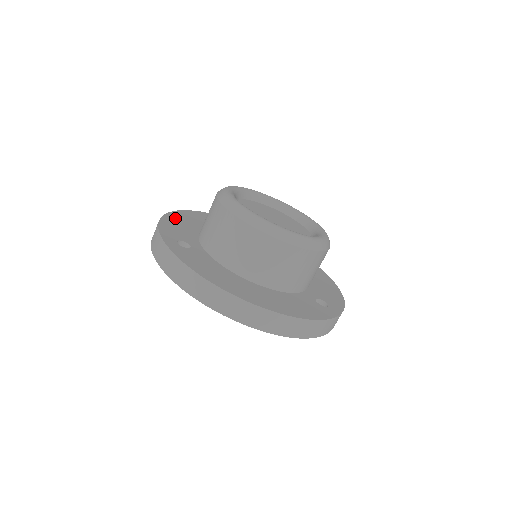
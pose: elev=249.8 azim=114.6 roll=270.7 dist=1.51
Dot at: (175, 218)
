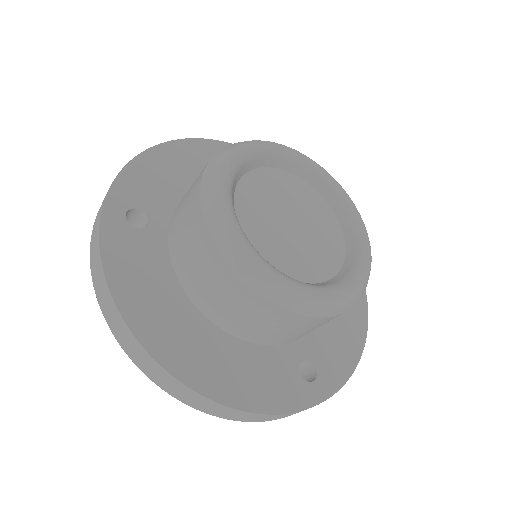
Dot at: (168, 156)
